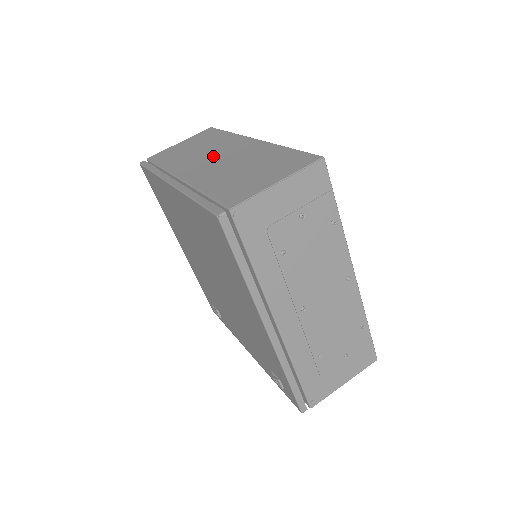
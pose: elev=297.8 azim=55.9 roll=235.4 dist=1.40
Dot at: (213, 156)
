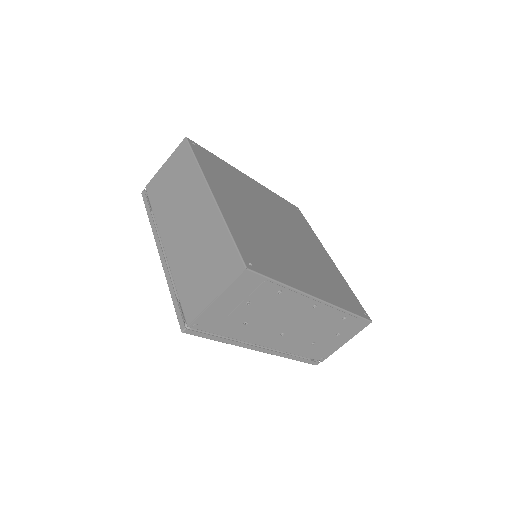
Dot at: (183, 215)
